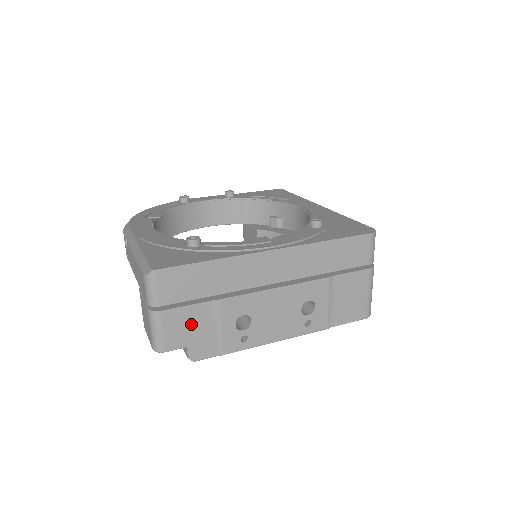
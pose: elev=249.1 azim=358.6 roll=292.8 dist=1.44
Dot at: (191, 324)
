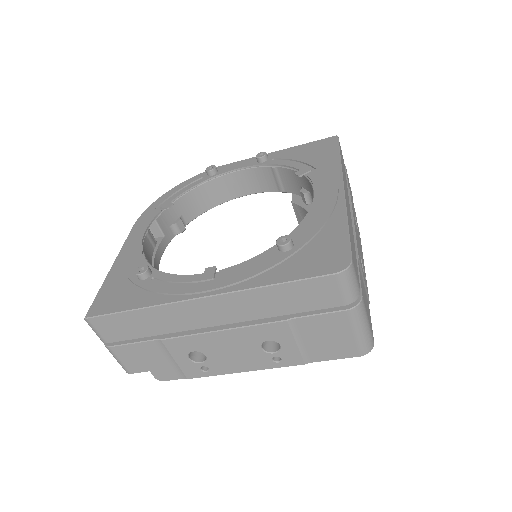
Dot at: (143, 356)
